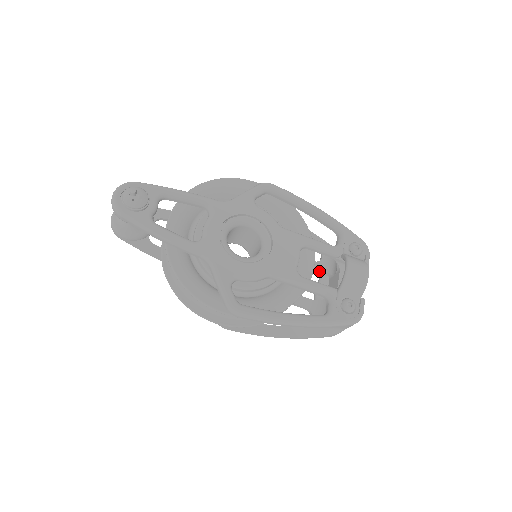
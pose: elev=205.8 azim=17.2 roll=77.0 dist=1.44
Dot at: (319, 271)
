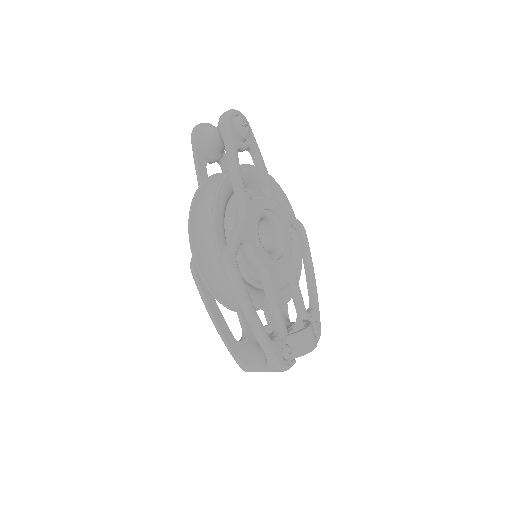
Dot at: (271, 319)
